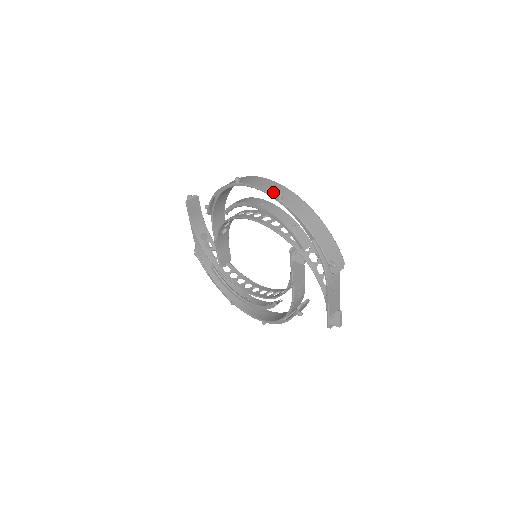
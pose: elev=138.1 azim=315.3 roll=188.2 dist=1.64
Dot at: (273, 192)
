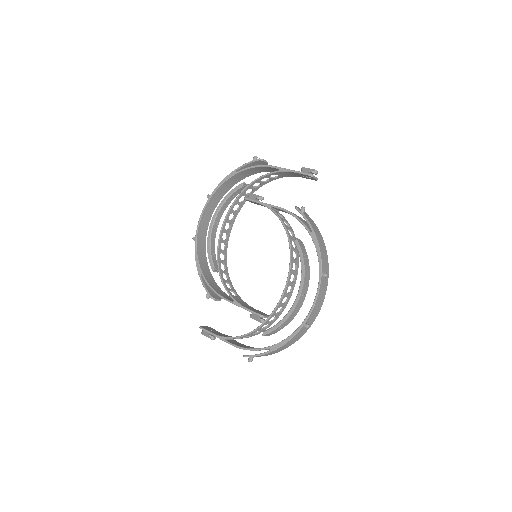
Dot at: (207, 204)
